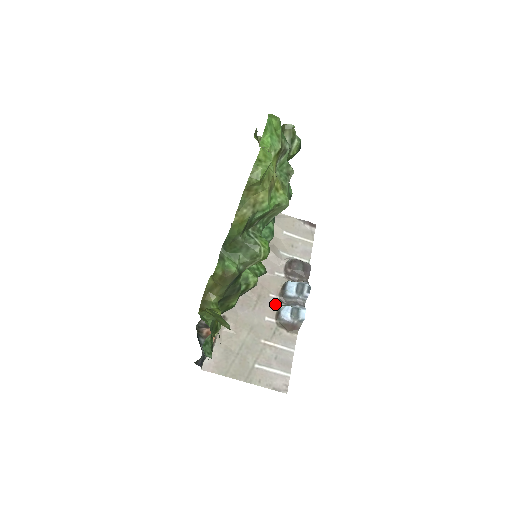
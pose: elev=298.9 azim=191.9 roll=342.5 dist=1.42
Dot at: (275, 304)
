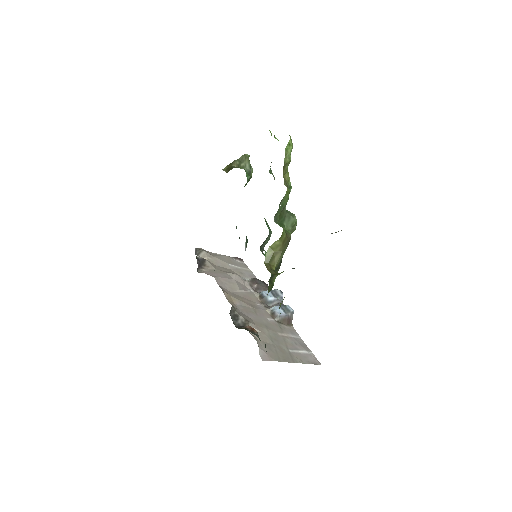
Dot at: (265, 309)
